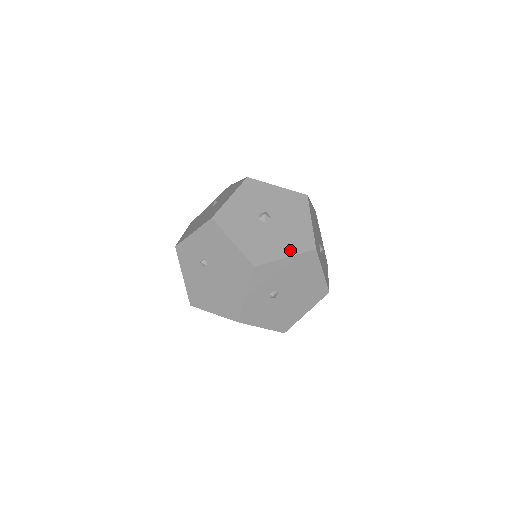
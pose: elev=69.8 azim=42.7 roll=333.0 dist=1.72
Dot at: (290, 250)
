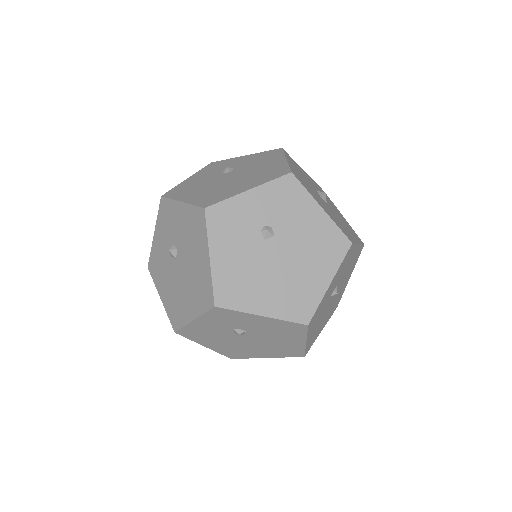
Dot at: (329, 214)
